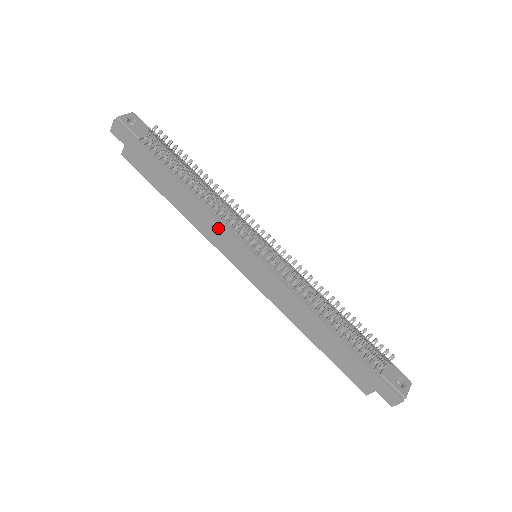
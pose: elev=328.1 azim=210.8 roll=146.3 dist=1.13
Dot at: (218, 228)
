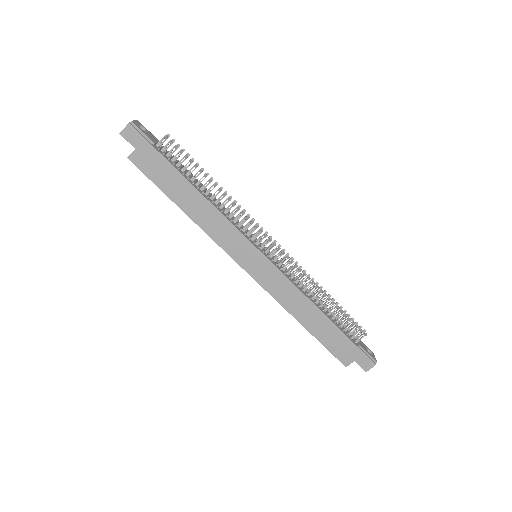
Dot at: (229, 230)
